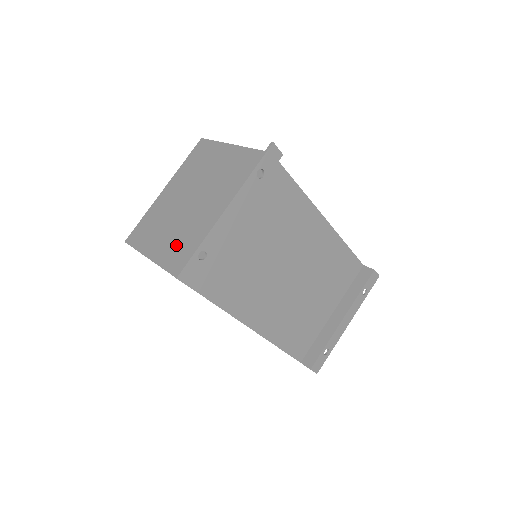
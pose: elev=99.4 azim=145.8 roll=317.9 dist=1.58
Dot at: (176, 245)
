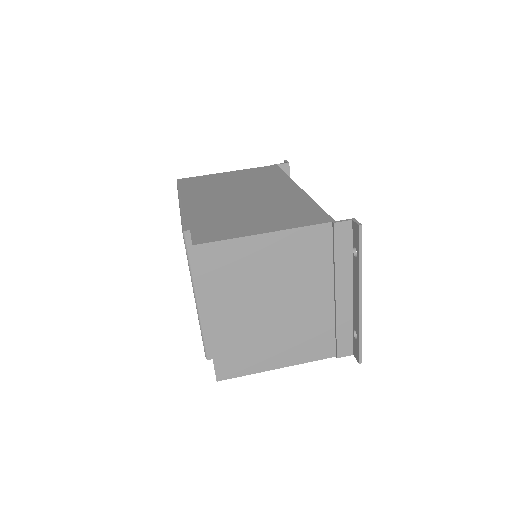
Dot at: (301, 343)
